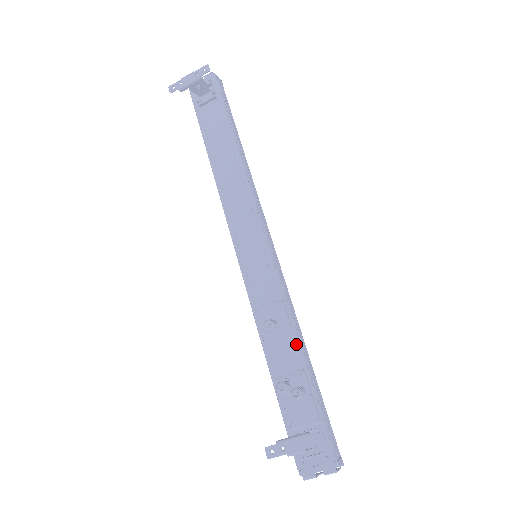
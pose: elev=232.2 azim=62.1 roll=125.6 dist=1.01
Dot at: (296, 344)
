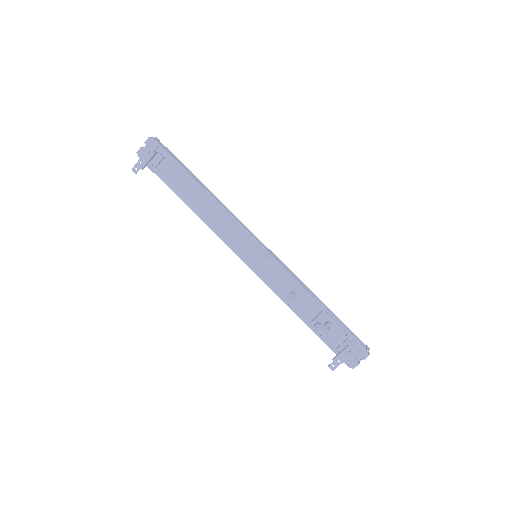
Dot at: (312, 299)
